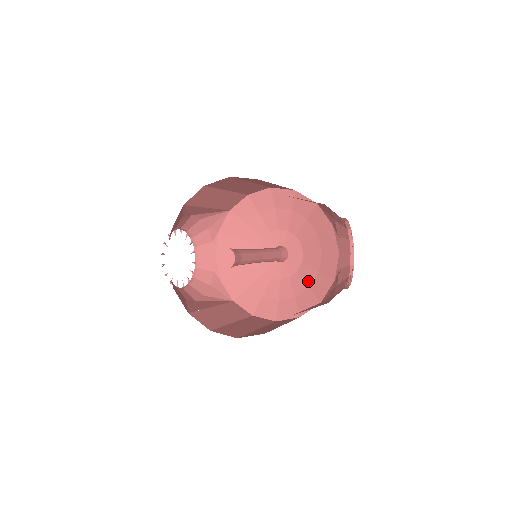
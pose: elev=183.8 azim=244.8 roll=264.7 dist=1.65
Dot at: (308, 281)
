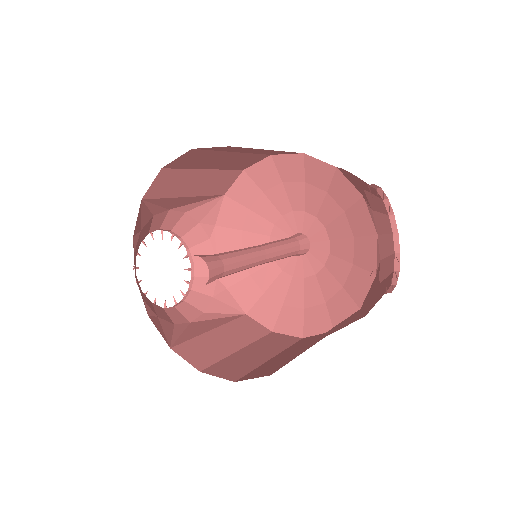
Dot at: (340, 279)
